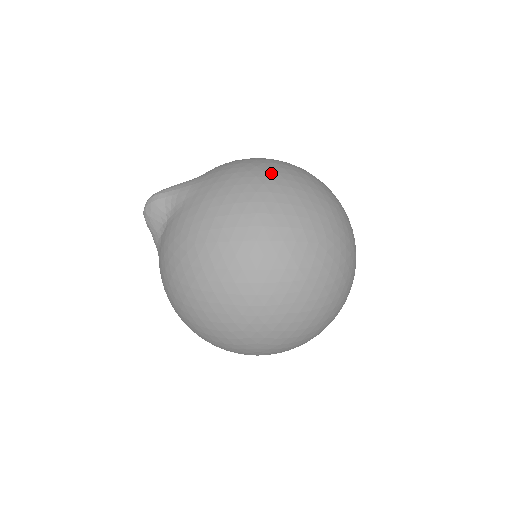
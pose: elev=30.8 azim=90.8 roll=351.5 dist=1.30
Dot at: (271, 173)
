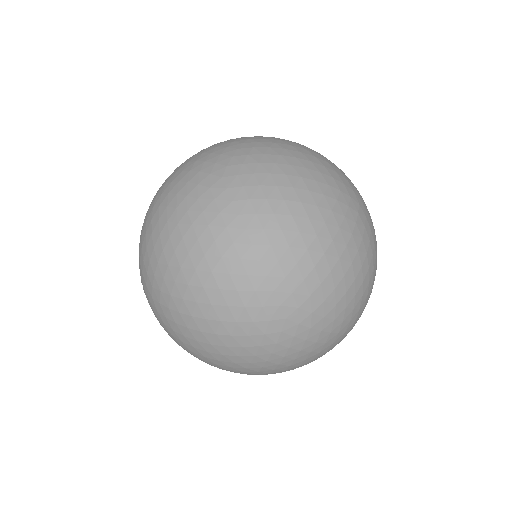
Dot at: occluded
